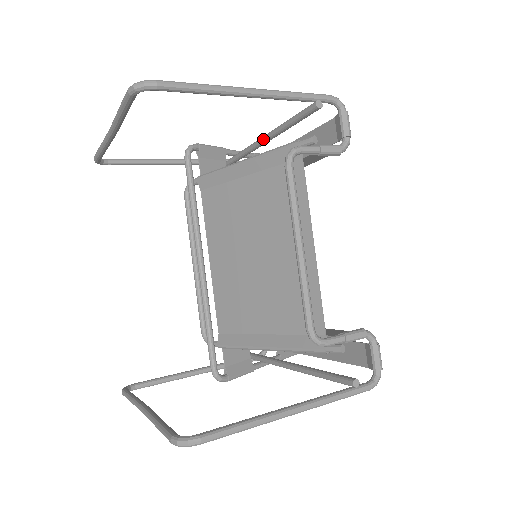
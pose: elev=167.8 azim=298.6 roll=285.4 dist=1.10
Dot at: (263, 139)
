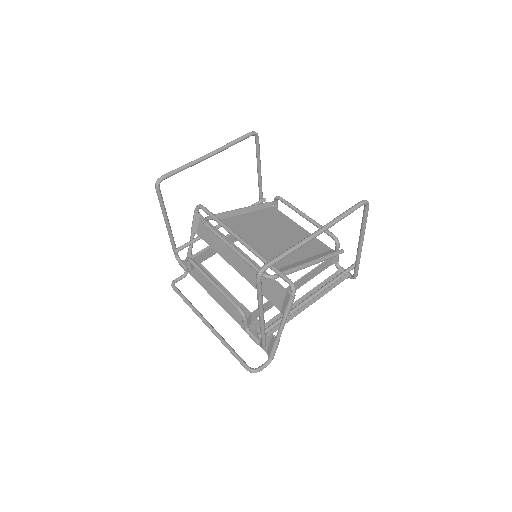
Dot at: occluded
